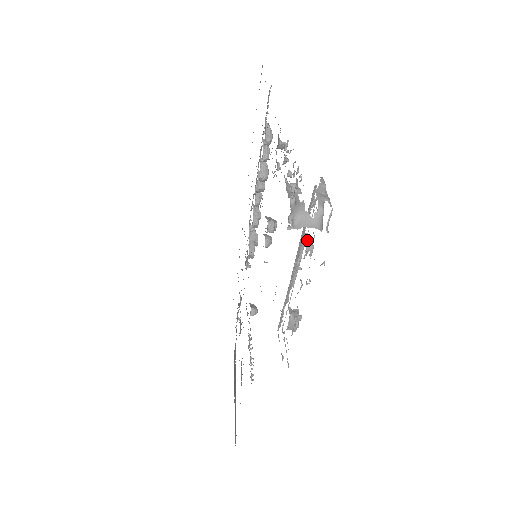
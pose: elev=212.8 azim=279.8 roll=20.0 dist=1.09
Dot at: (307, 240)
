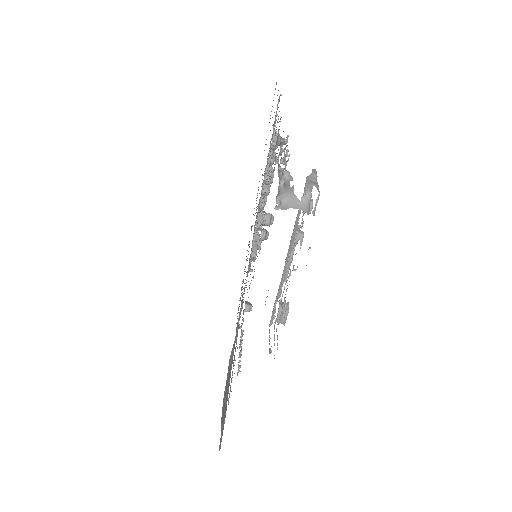
Dot at: (298, 229)
